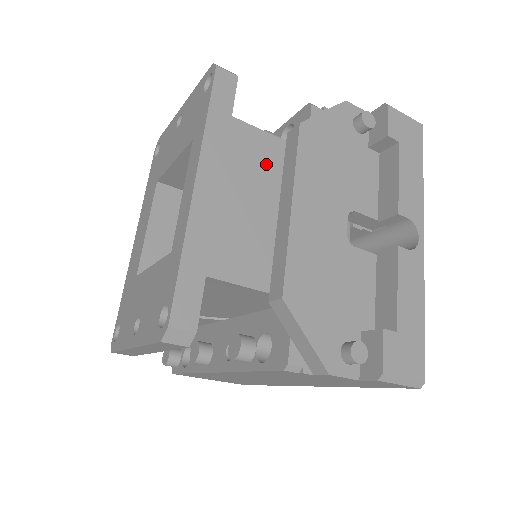
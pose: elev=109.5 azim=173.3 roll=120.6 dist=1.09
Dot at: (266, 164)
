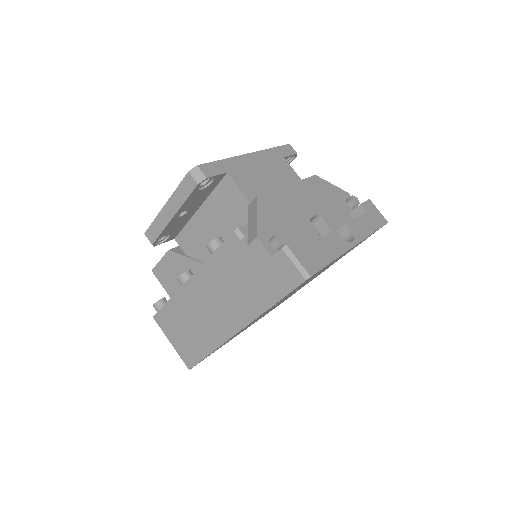
Dot at: (288, 179)
